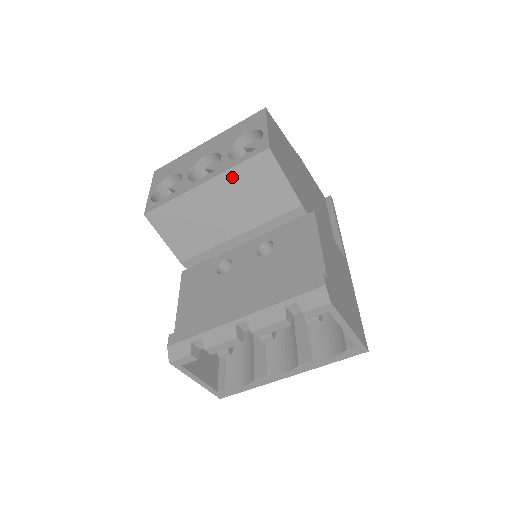
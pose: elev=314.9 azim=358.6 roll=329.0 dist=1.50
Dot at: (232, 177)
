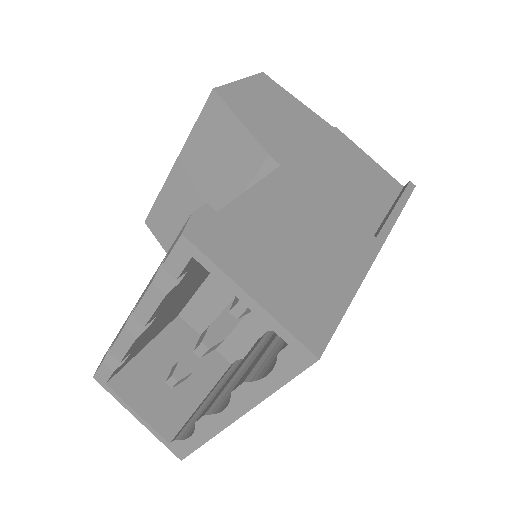
Dot at: (194, 145)
